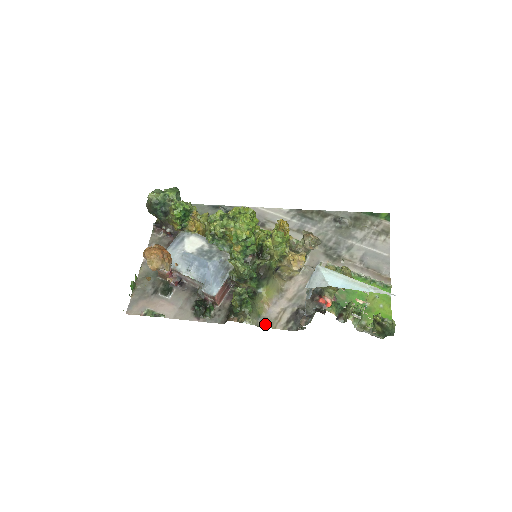
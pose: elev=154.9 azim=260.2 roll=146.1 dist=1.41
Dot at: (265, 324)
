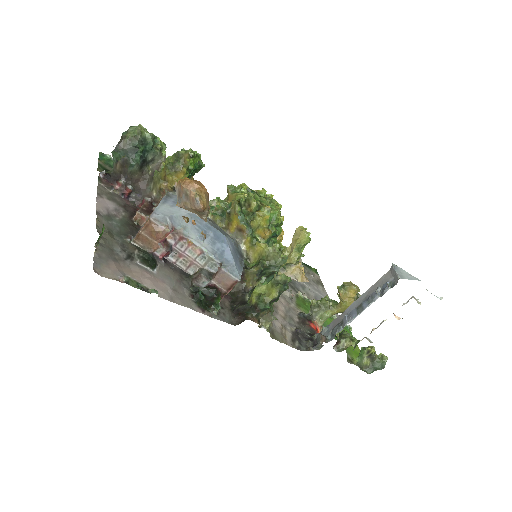
Dot at: (276, 337)
